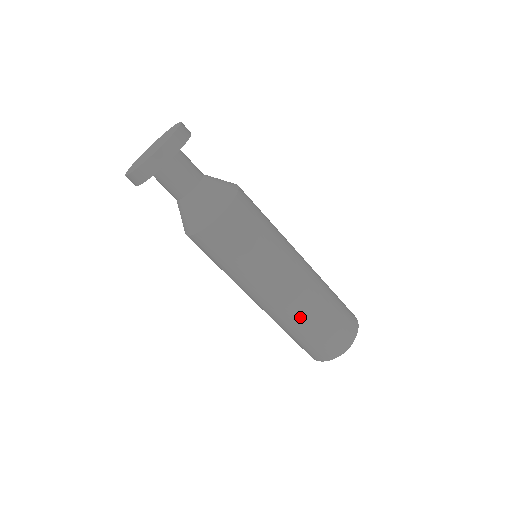
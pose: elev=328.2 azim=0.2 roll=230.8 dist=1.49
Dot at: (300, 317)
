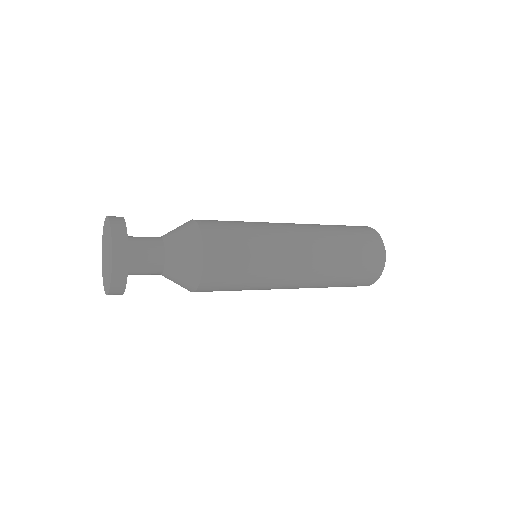
Dot at: (321, 285)
